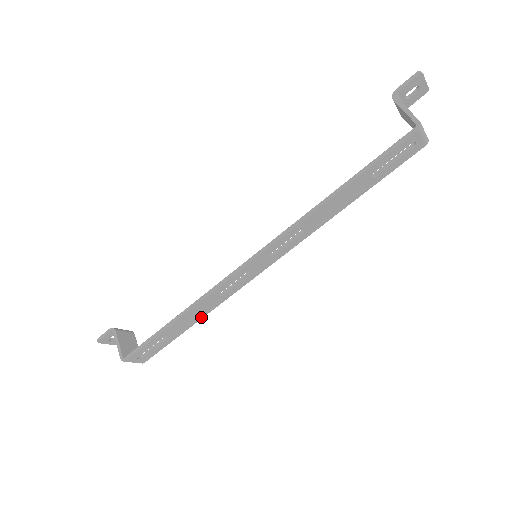
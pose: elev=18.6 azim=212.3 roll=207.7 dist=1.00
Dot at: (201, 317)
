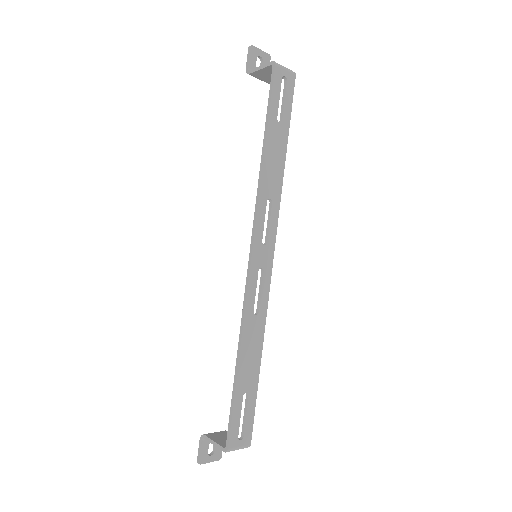
Dot at: (260, 350)
